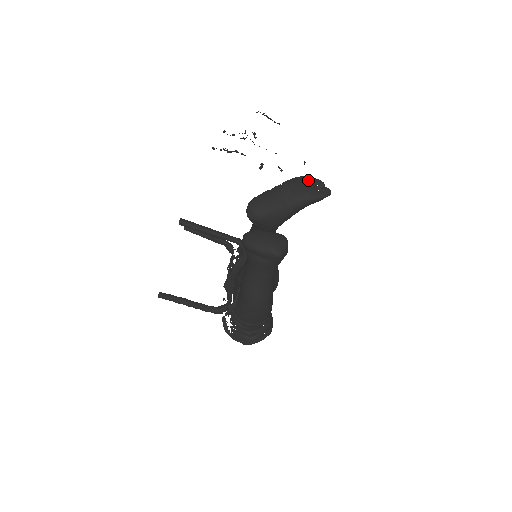
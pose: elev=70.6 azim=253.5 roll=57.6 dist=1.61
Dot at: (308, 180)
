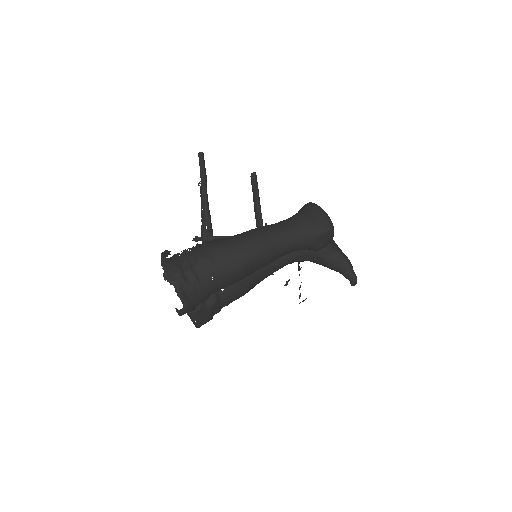
Dot at: occluded
